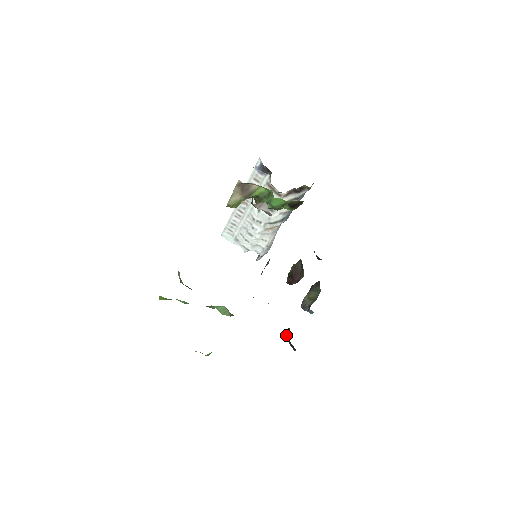
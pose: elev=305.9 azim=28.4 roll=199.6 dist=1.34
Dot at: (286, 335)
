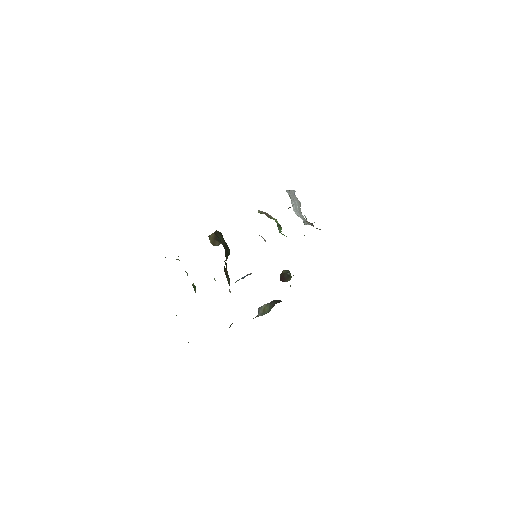
Dot at: (231, 324)
